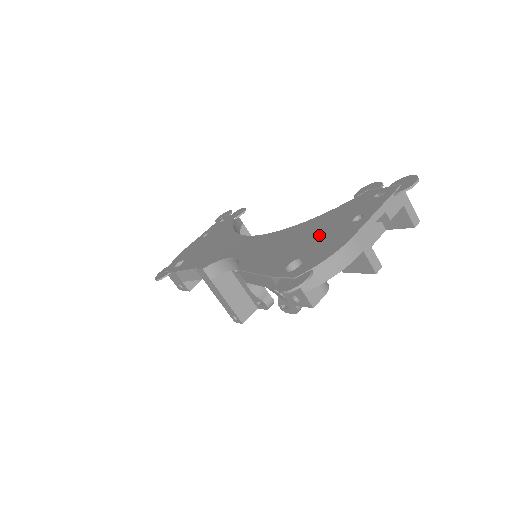
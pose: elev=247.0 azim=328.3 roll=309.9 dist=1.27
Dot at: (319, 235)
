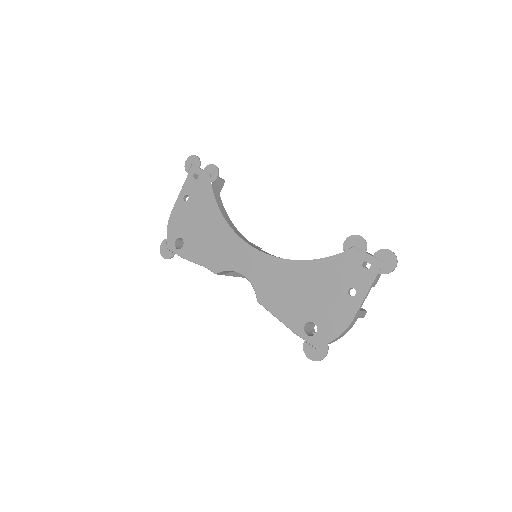
Dot at: (322, 297)
